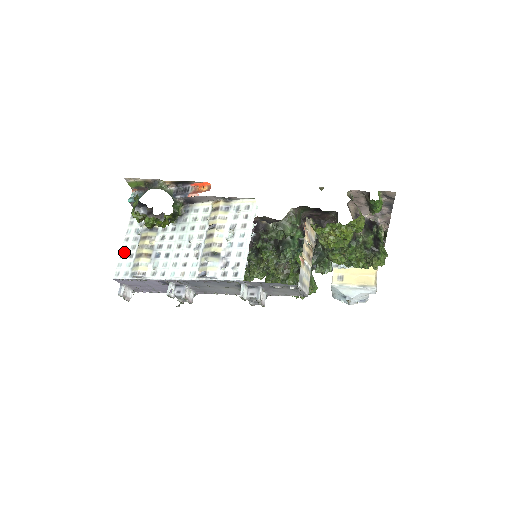
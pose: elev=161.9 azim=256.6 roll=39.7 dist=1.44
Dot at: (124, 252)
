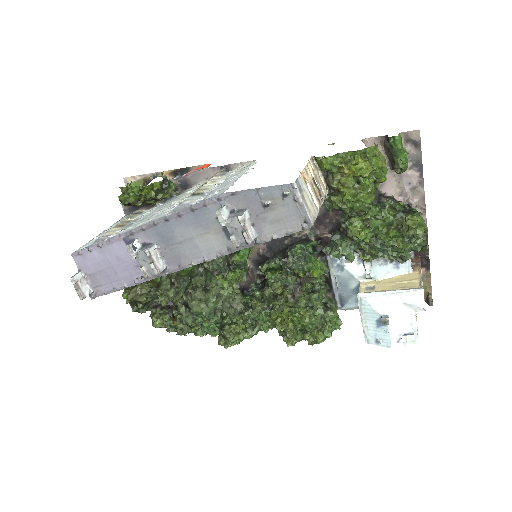
Dot at: (97, 237)
